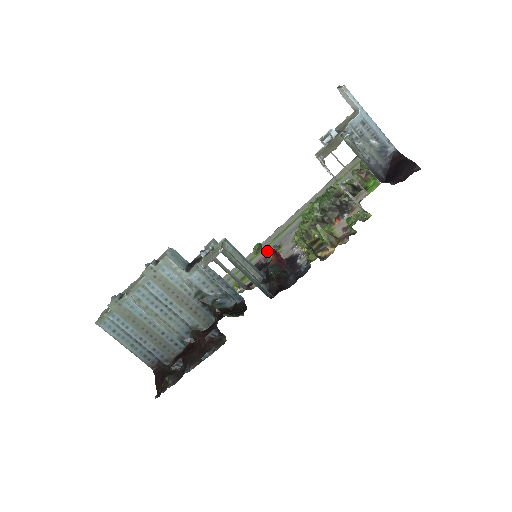
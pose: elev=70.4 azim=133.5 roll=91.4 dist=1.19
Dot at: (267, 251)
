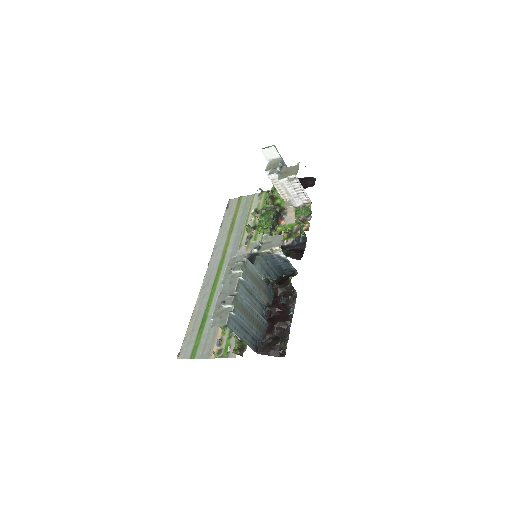
Dot at: occluded
